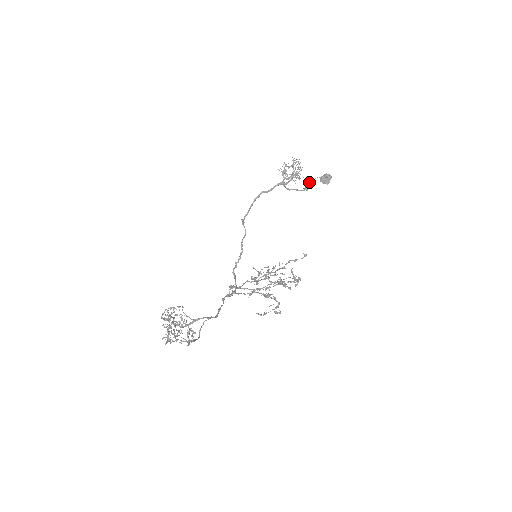
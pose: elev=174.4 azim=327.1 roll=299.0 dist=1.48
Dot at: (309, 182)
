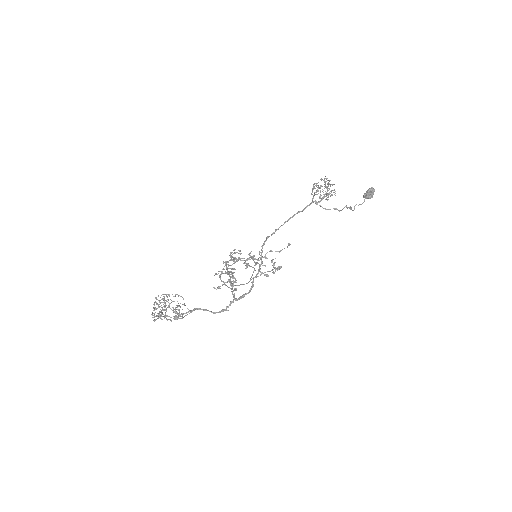
Dot at: (360, 204)
